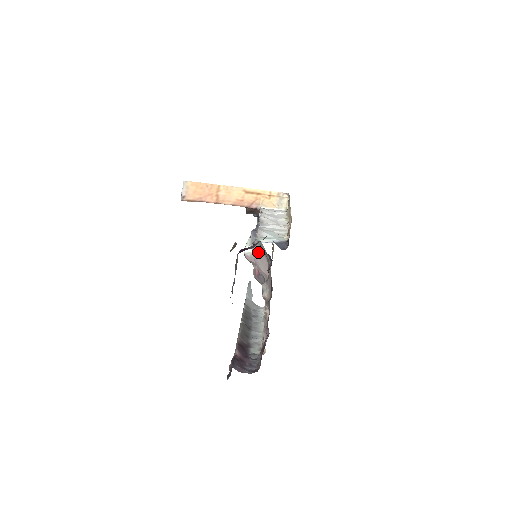
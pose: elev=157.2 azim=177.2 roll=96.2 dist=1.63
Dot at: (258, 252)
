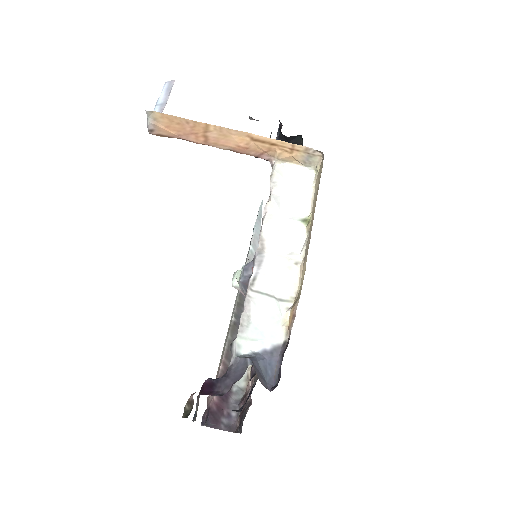
Dot at: occluded
